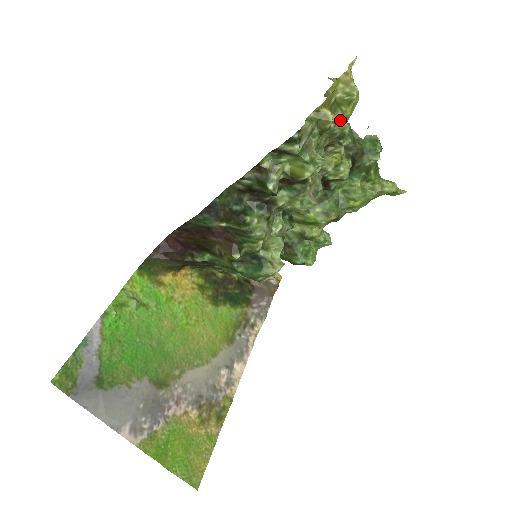
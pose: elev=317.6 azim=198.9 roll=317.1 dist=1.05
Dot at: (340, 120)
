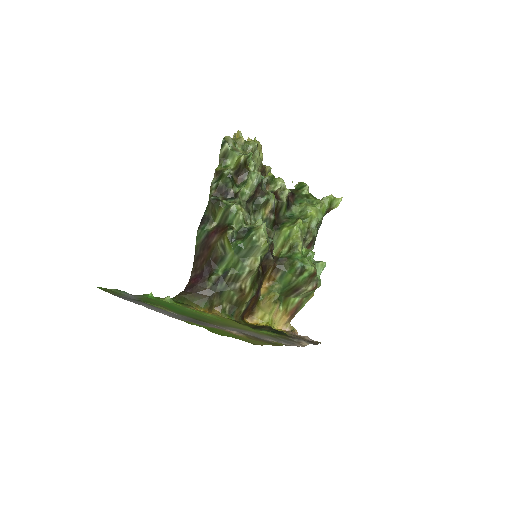
Dot at: (250, 142)
